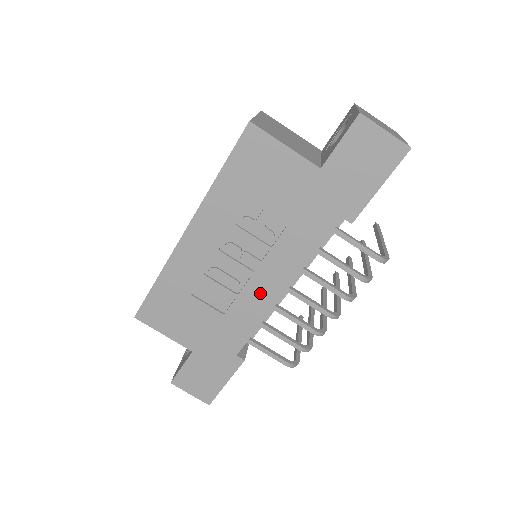
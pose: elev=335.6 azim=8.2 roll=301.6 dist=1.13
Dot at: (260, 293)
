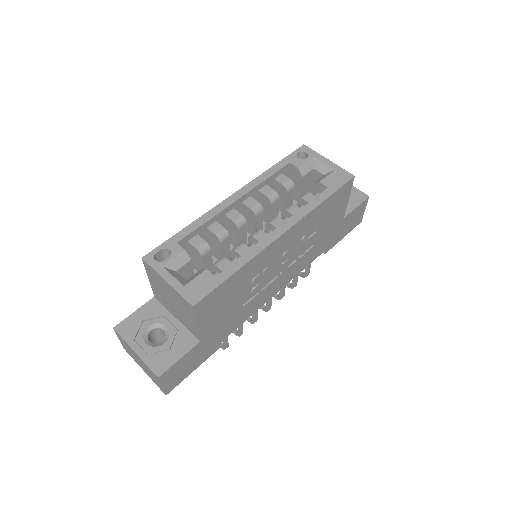
Dot at: (270, 291)
